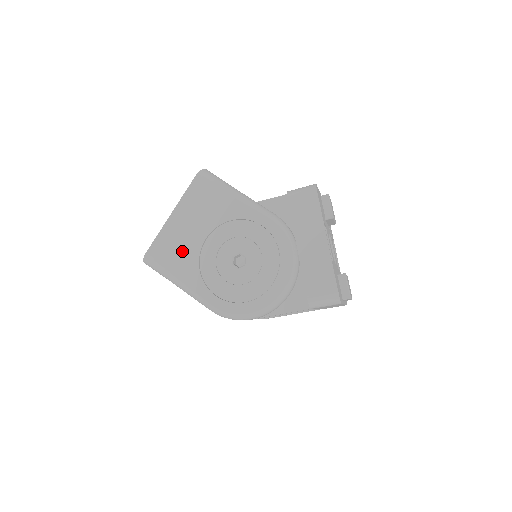
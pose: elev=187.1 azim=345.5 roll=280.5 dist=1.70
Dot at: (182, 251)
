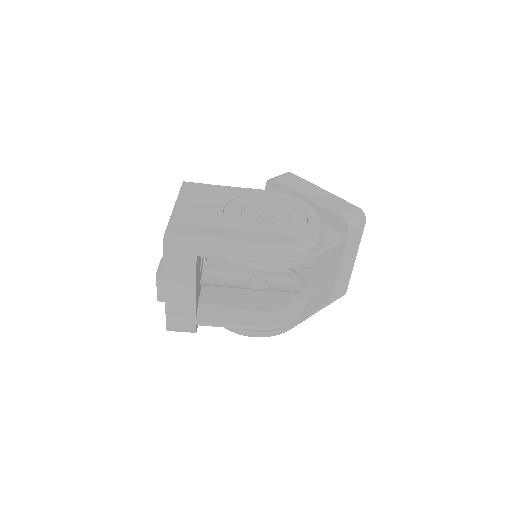
Dot at: (206, 222)
